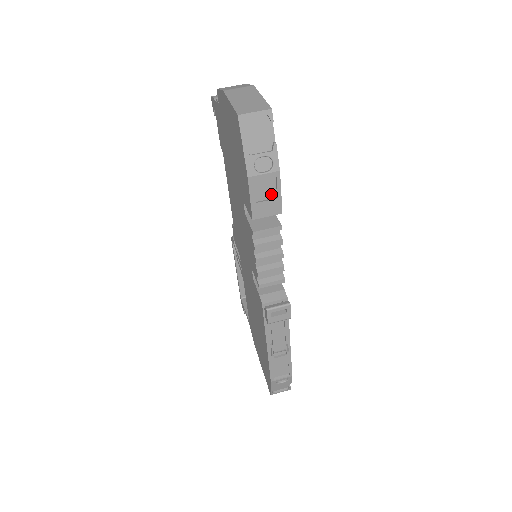
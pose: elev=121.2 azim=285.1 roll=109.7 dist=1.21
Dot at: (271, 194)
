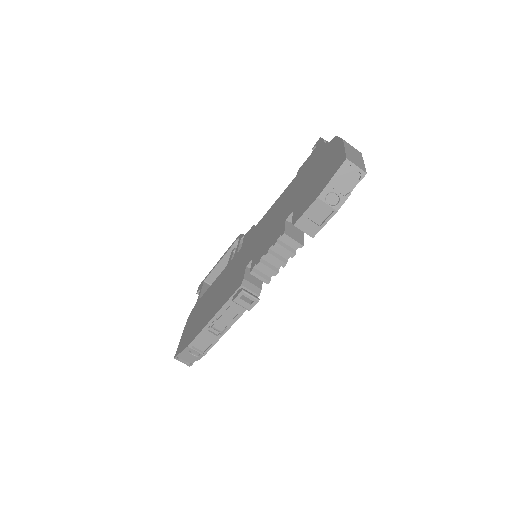
Dot at: (318, 220)
